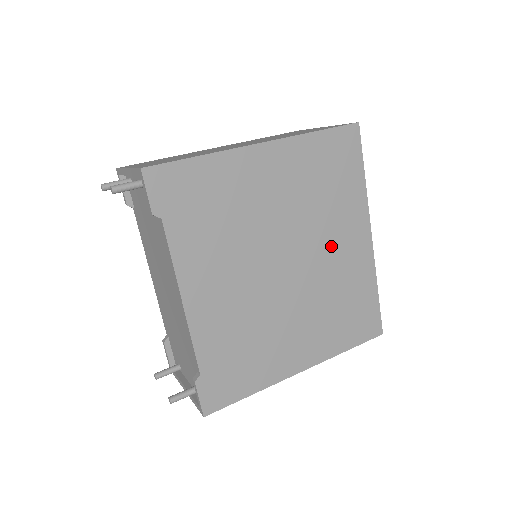
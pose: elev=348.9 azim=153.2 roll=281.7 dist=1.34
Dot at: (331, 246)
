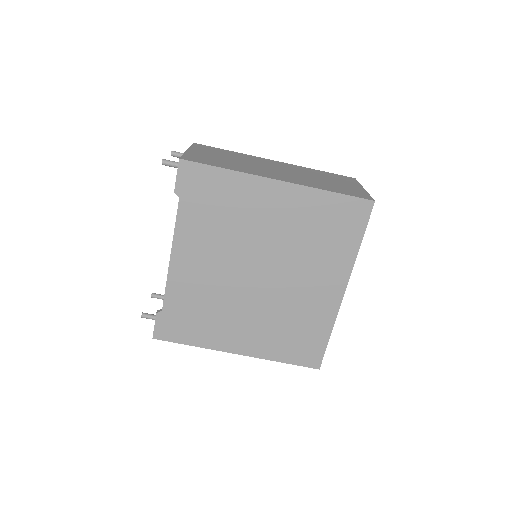
Dot at: (304, 281)
